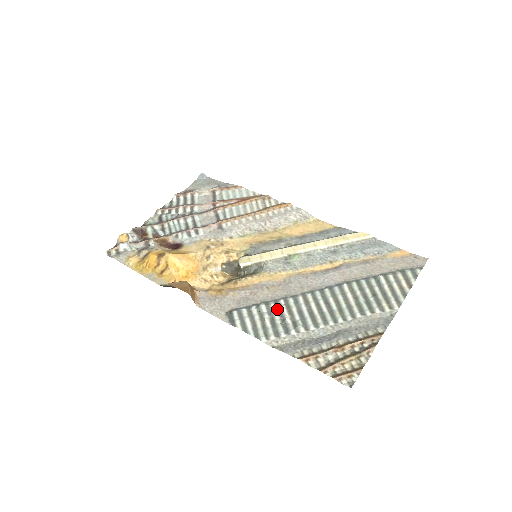
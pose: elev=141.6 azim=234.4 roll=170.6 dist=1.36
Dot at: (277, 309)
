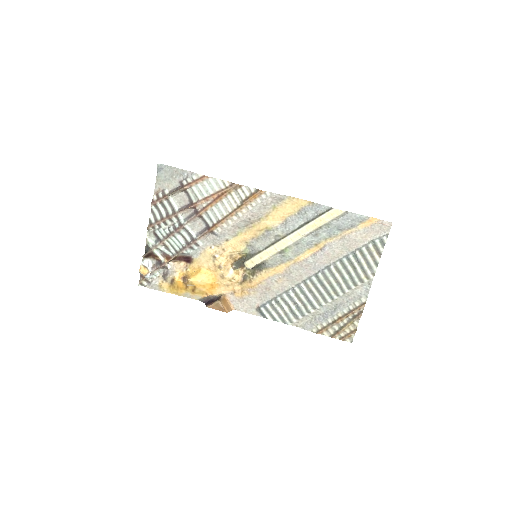
Dot at: (290, 299)
